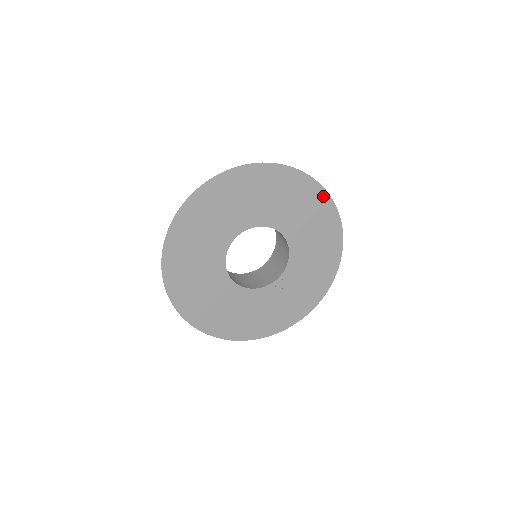
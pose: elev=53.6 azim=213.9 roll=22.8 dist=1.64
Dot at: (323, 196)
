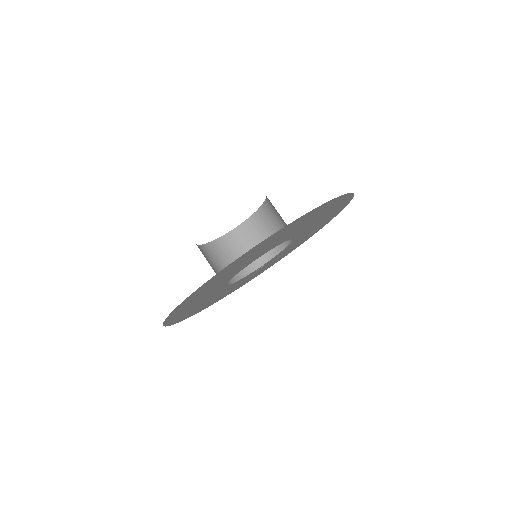
Dot at: (346, 203)
